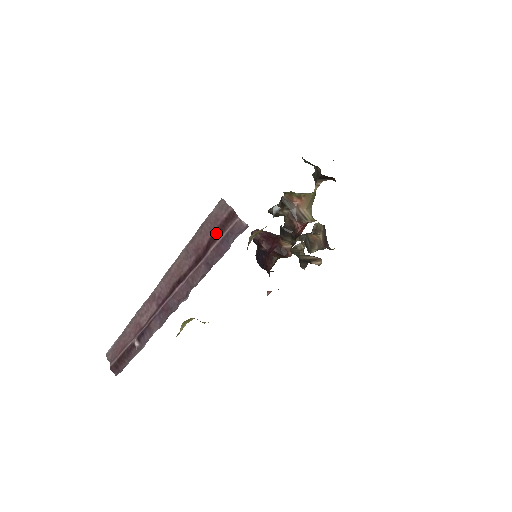
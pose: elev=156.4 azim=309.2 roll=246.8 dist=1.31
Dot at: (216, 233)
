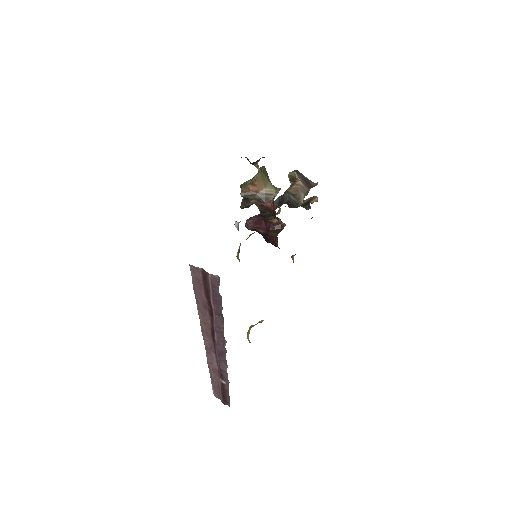
Dot at: (206, 291)
